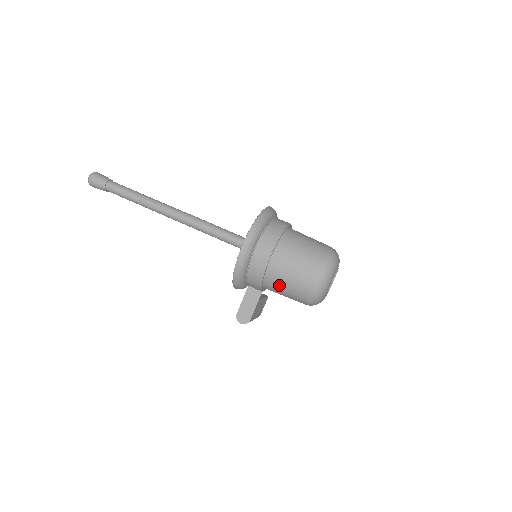
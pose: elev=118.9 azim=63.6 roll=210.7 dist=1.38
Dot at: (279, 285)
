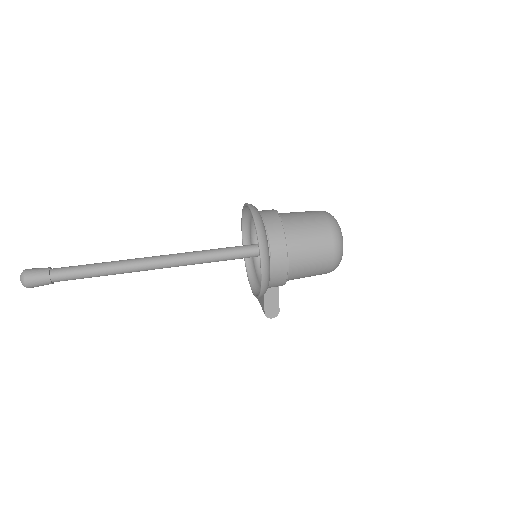
Dot at: (301, 276)
